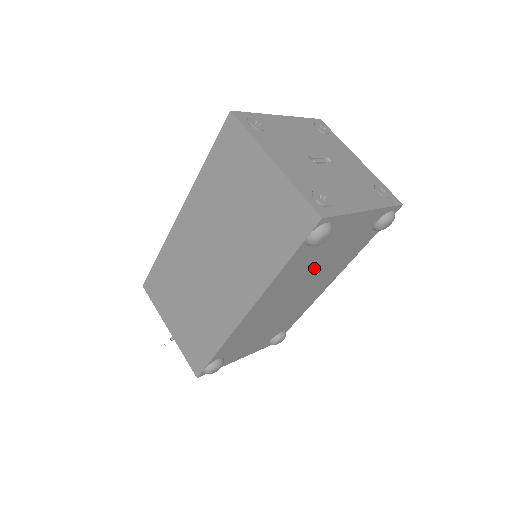
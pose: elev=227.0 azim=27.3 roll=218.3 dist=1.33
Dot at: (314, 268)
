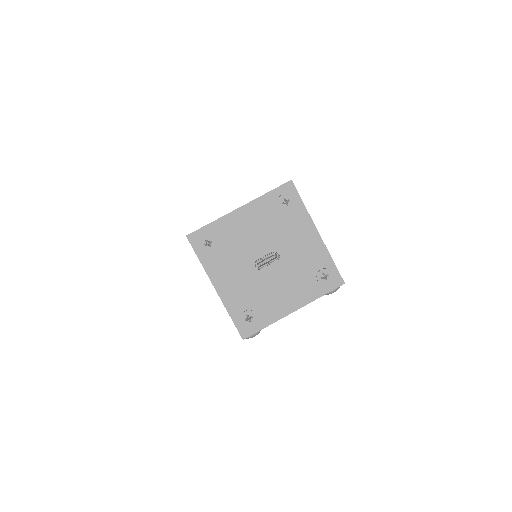
Dot at: occluded
